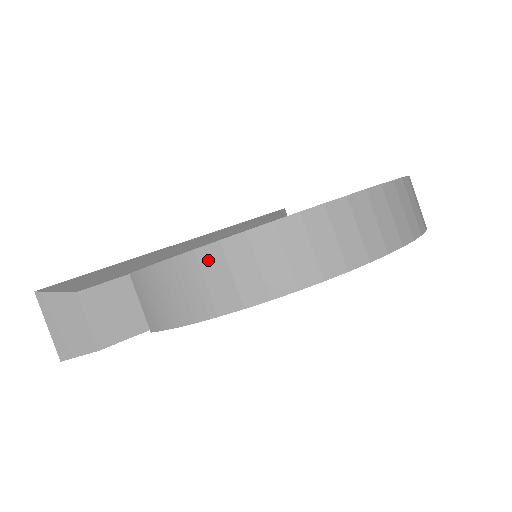
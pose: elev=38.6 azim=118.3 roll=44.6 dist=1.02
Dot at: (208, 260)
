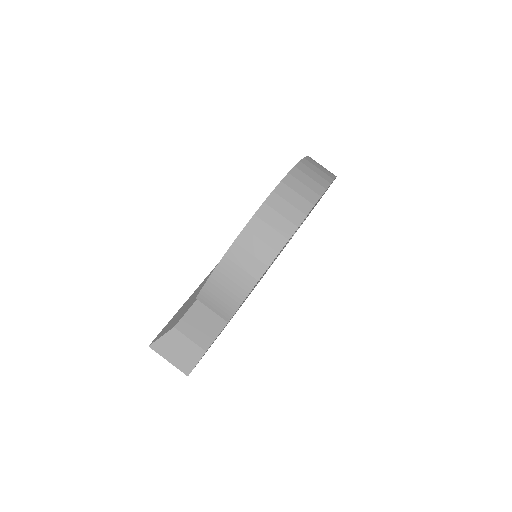
Dot at: (235, 255)
